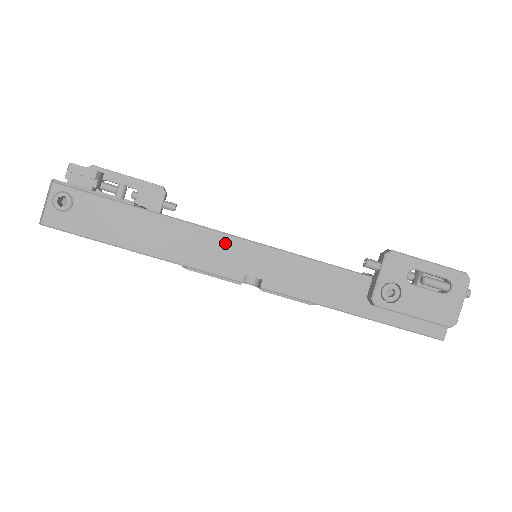
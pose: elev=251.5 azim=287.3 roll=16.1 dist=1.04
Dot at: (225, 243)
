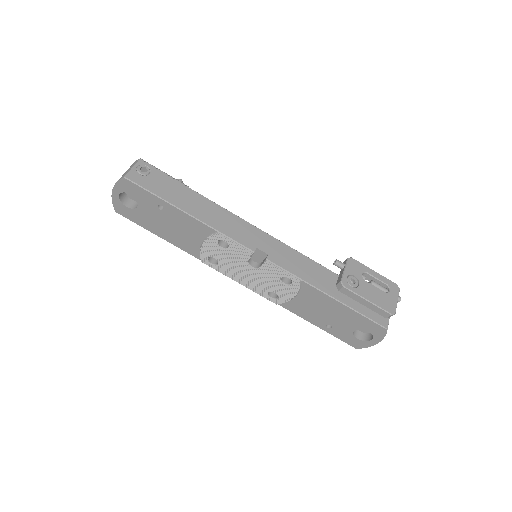
Dot at: (246, 226)
